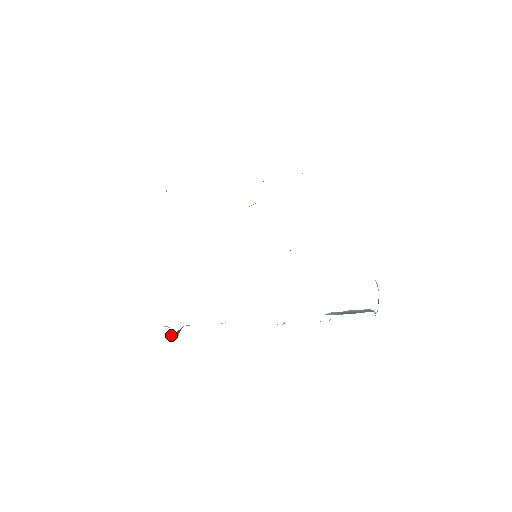
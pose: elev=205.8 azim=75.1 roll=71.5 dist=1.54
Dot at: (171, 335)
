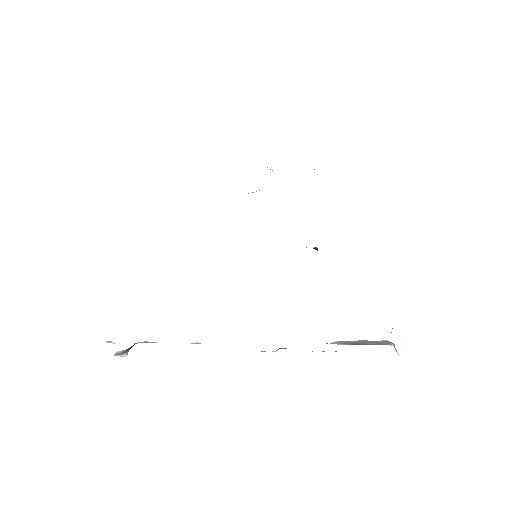
Dot at: (117, 354)
